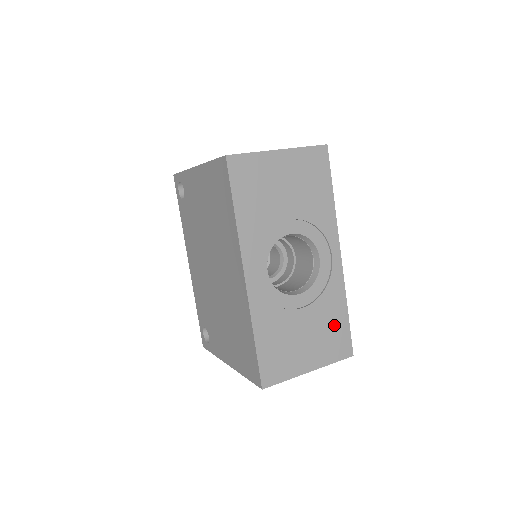
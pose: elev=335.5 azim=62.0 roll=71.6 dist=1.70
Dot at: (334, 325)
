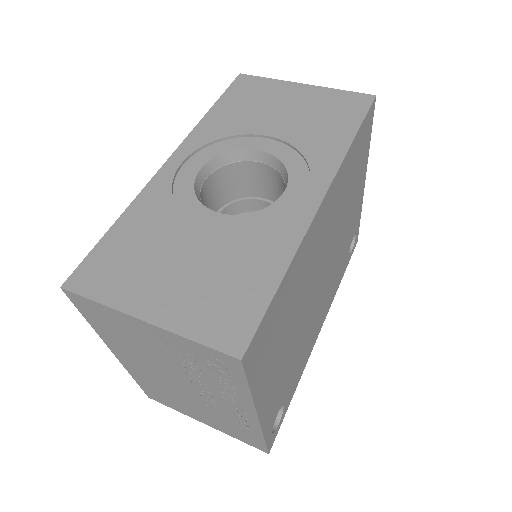
Dot at: (241, 282)
